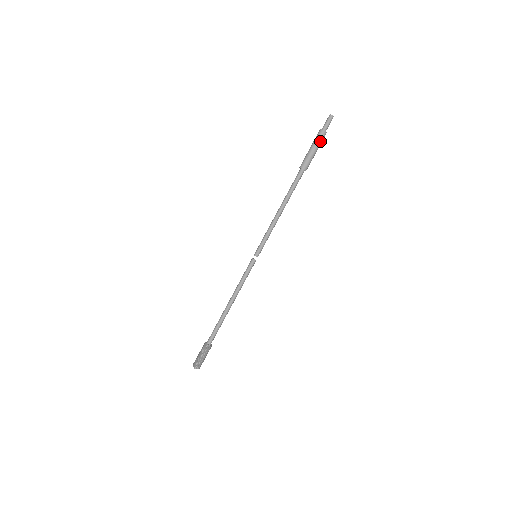
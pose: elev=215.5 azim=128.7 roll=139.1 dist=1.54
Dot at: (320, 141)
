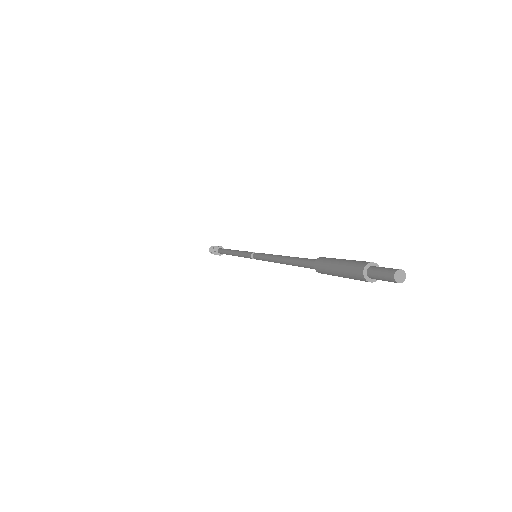
Dot at: (357, 279)
